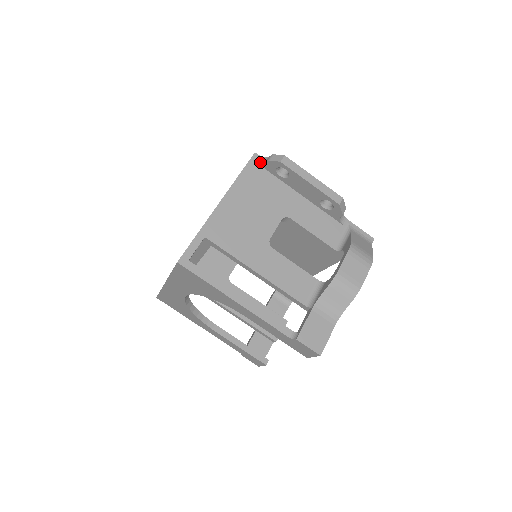
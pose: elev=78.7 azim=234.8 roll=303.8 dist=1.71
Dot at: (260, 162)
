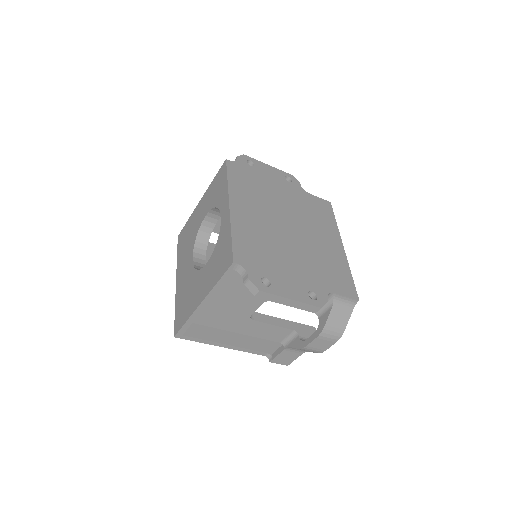
Dot at: (239, 272)
